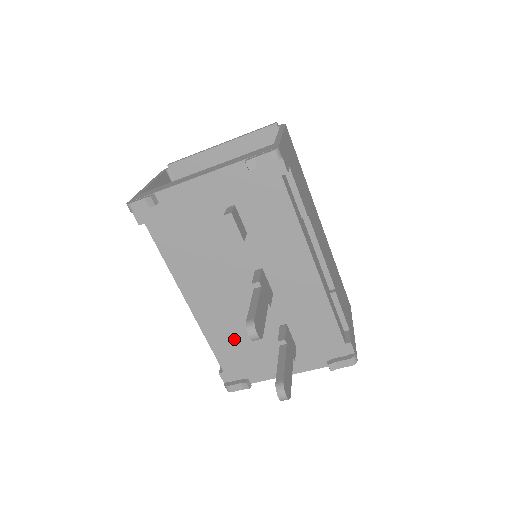
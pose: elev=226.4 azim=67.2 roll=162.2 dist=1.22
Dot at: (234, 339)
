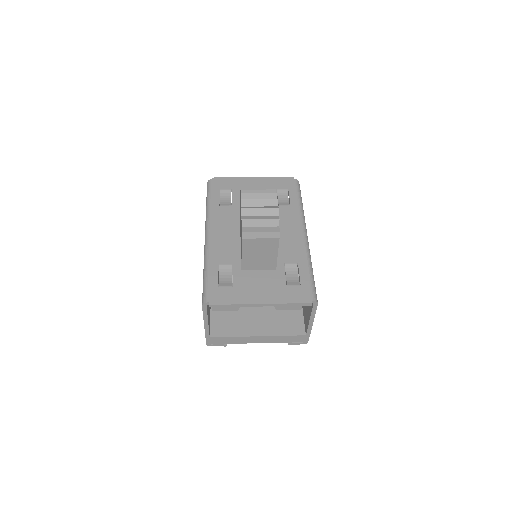
Dot at: occluded
